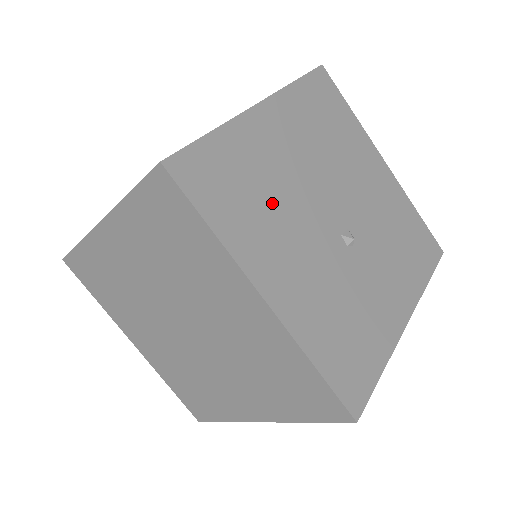
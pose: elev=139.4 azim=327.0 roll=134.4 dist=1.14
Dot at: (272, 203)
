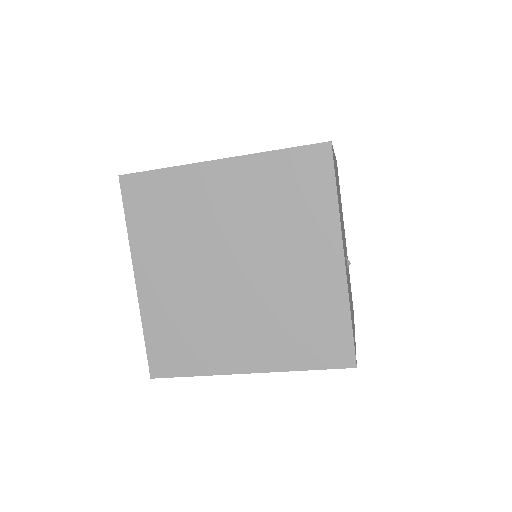
Dot at: occluded
